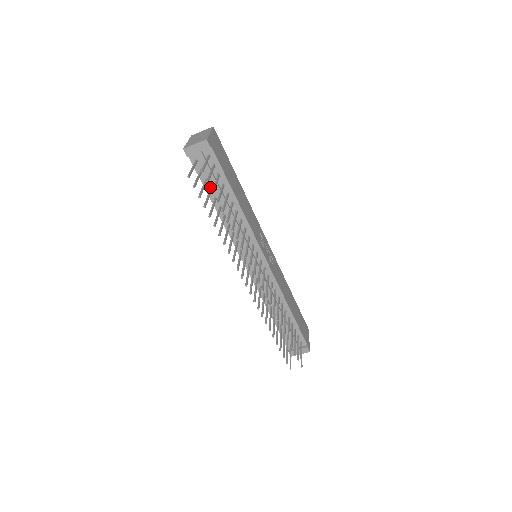
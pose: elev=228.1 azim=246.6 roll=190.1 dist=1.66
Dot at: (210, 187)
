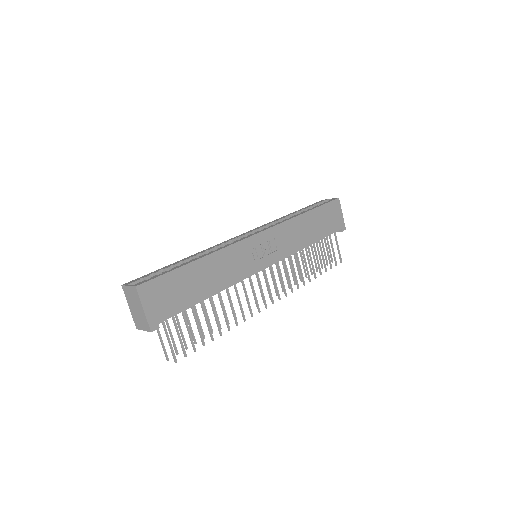
Dot at: occluded
